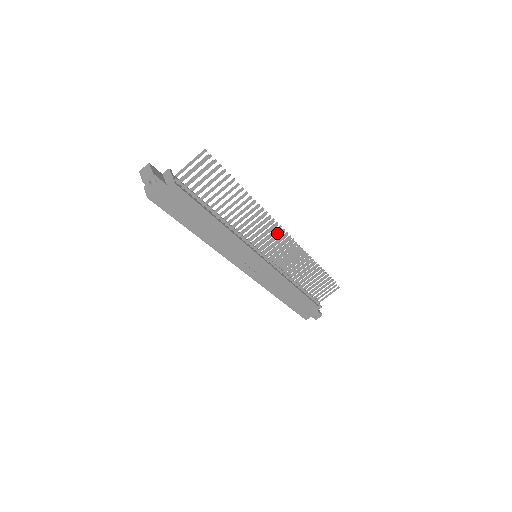
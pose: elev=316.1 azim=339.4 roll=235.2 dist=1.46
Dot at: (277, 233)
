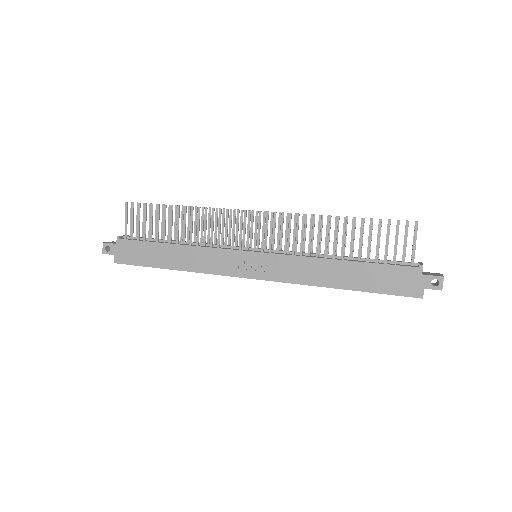
Dot at: (258, 220)
